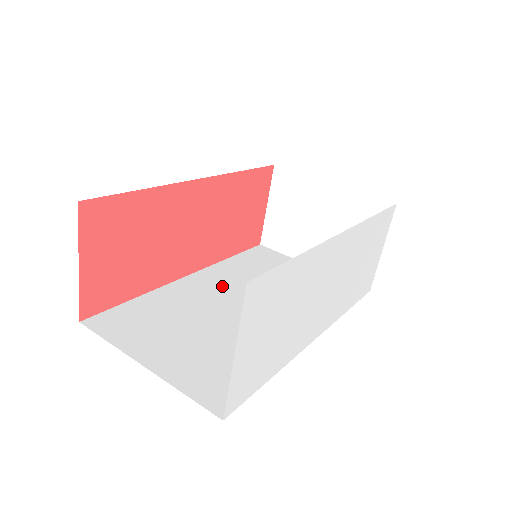
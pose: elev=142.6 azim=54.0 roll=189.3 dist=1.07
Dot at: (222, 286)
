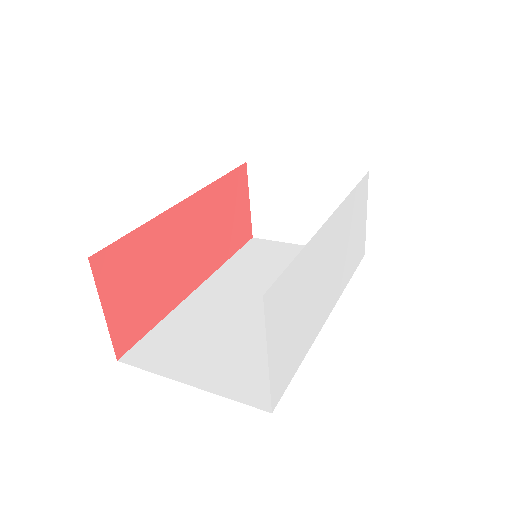
Dot at: (231, 289)
